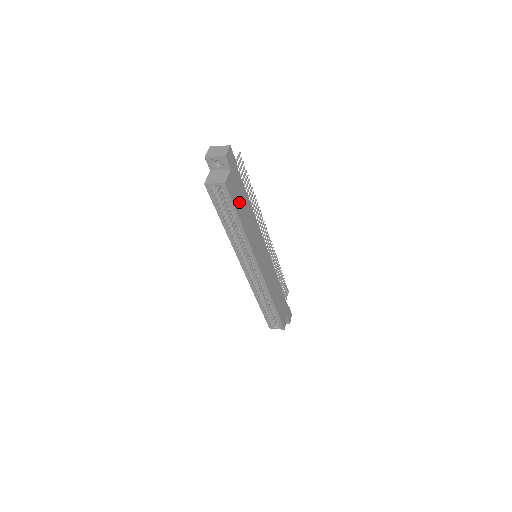
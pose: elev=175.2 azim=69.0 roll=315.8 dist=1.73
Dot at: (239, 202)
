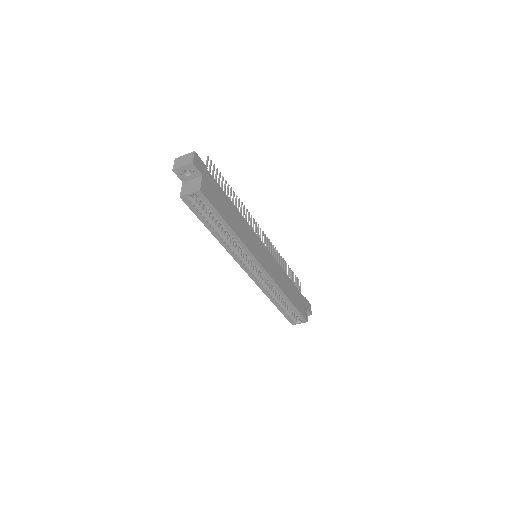
Dot at: (221, 206)
